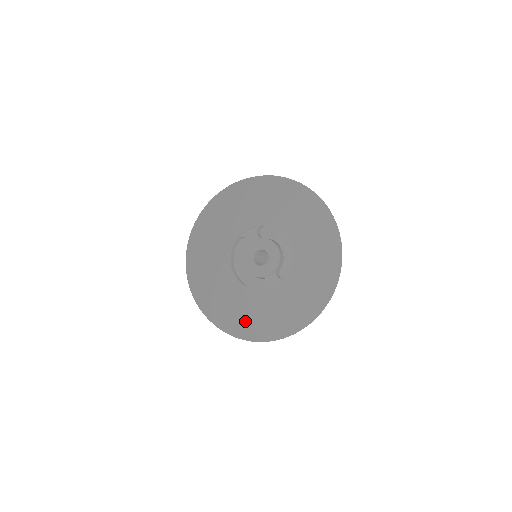
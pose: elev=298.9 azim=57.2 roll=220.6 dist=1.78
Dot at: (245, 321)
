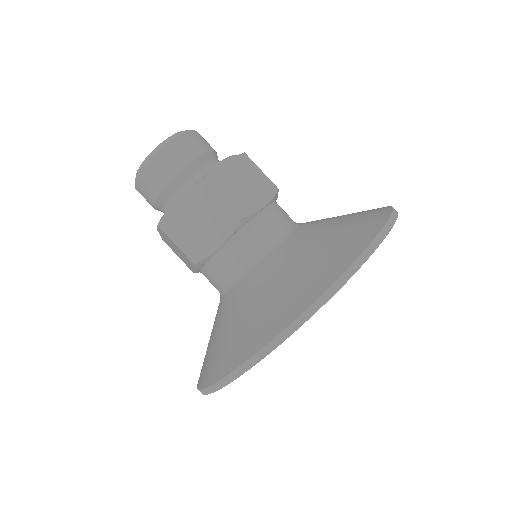
Dot at: occluded
